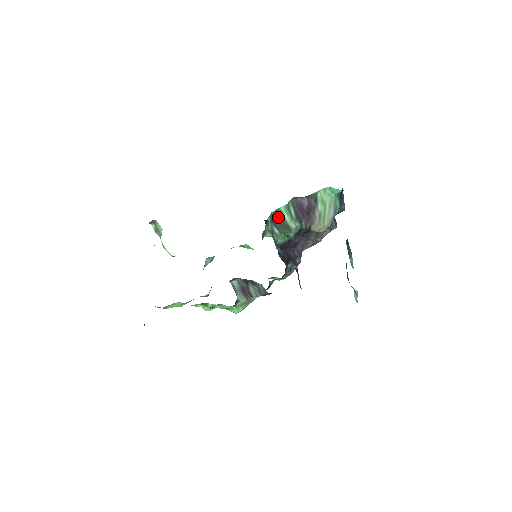
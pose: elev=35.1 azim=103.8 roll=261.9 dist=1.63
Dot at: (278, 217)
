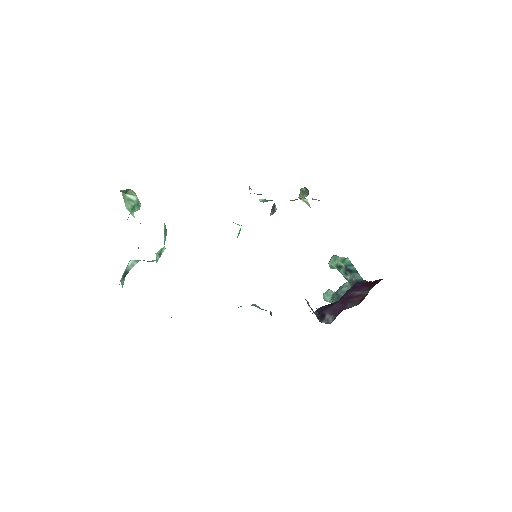
Dot at: occluded
